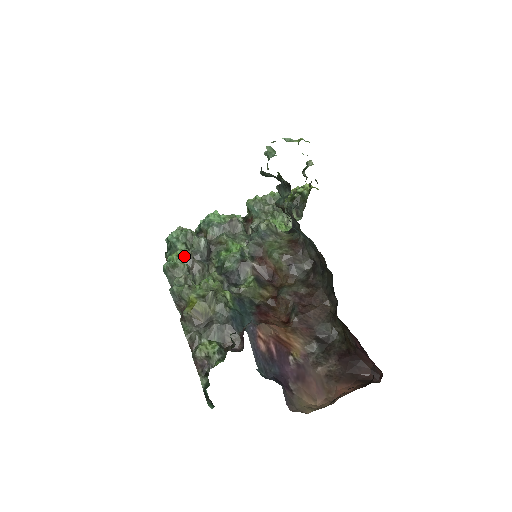
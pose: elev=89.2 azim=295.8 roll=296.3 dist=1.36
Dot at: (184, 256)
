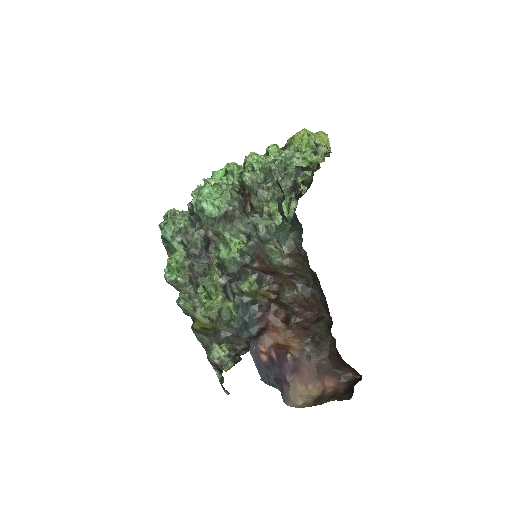
Dot at: (183, 266)
